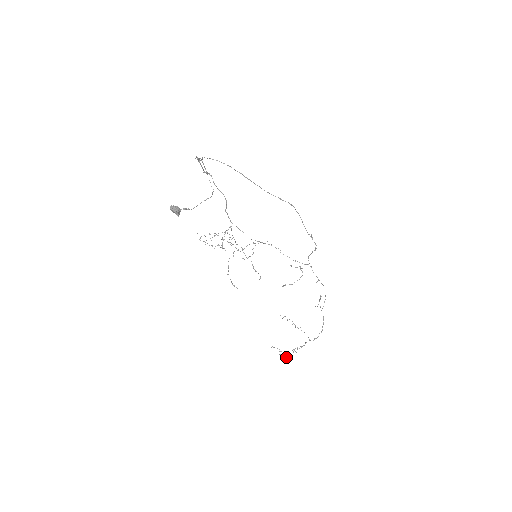
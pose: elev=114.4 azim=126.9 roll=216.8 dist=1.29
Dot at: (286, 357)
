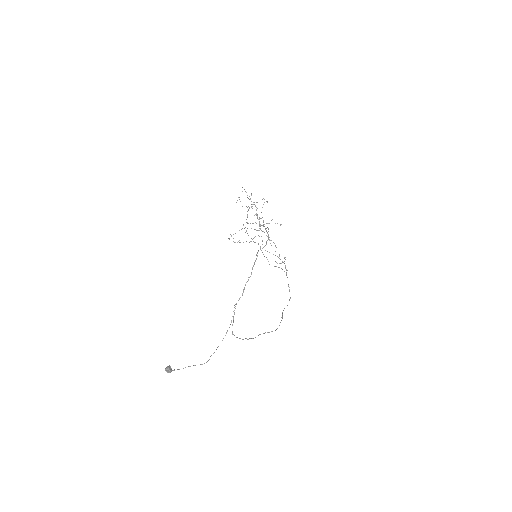
Dot at: (237, 242)
